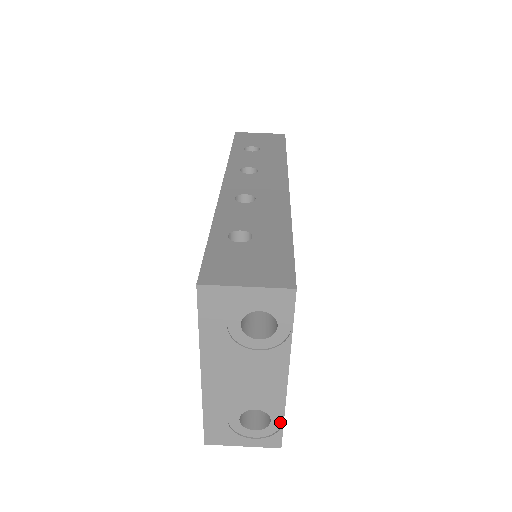
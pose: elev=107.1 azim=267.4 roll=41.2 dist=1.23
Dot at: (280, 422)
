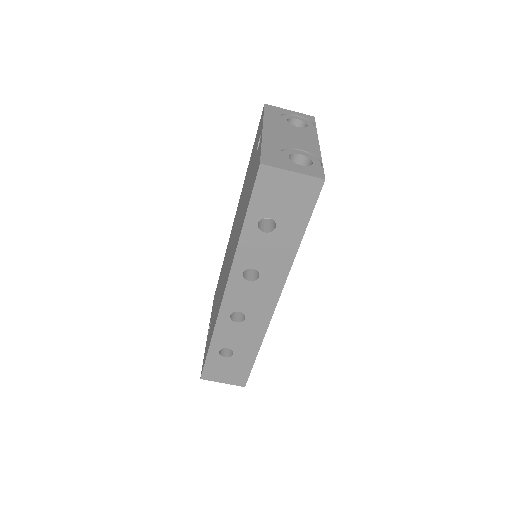
Dot at: occluded
